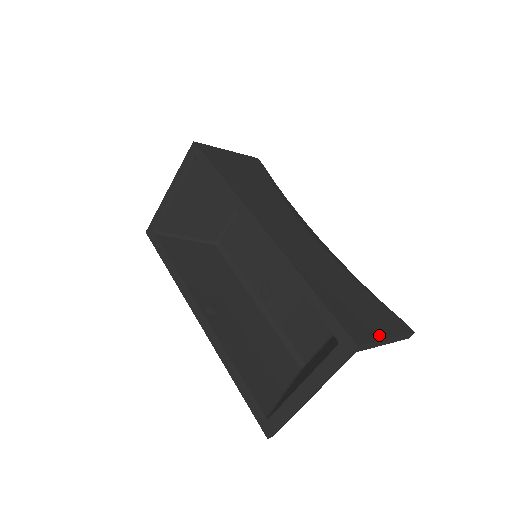
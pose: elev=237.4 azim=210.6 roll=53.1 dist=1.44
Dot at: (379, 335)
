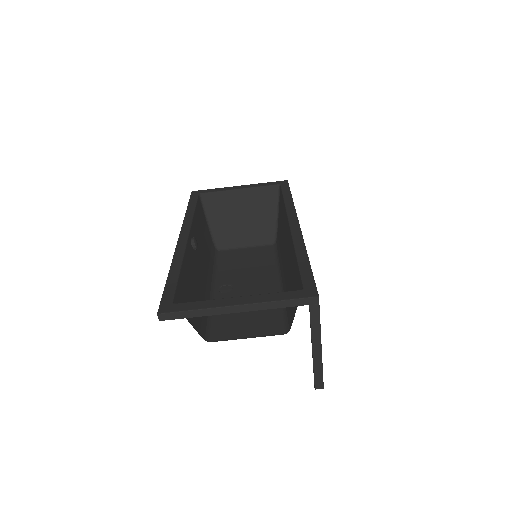
Dot at: occluded
